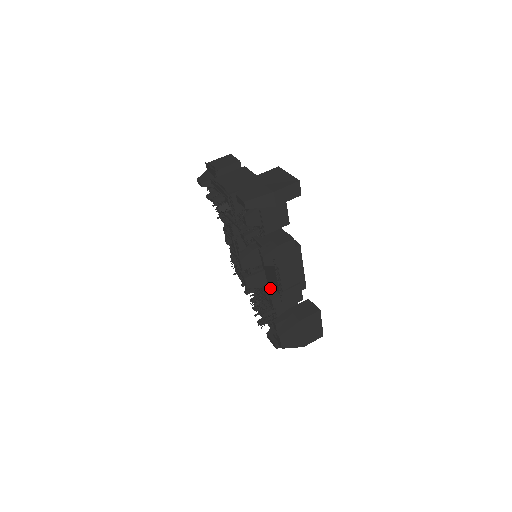
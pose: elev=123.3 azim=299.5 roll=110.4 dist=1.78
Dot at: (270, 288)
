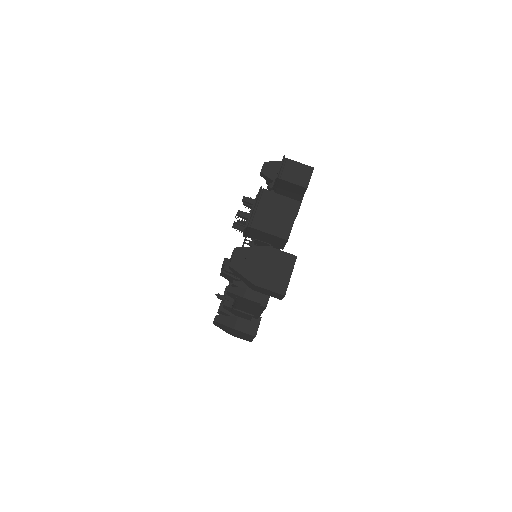
Dot at: occluded
